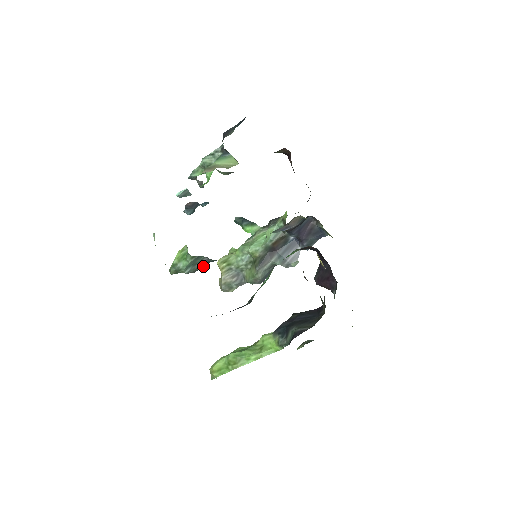
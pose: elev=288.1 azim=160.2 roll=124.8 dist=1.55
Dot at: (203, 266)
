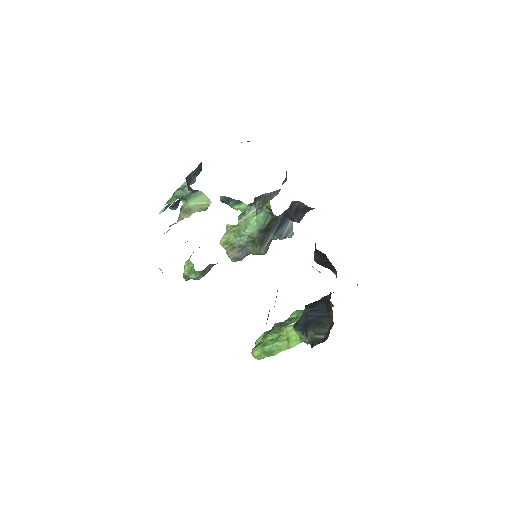
Dot at: occluded
